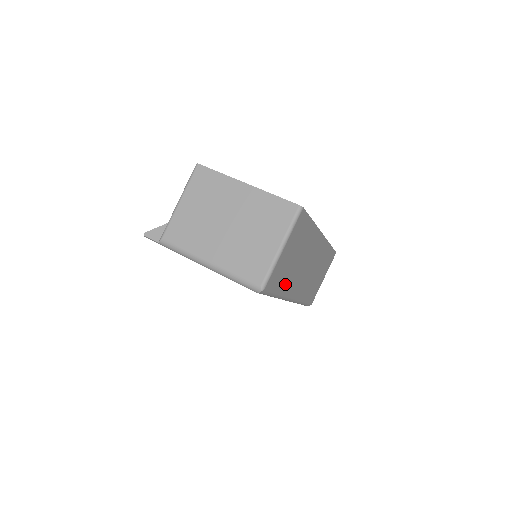
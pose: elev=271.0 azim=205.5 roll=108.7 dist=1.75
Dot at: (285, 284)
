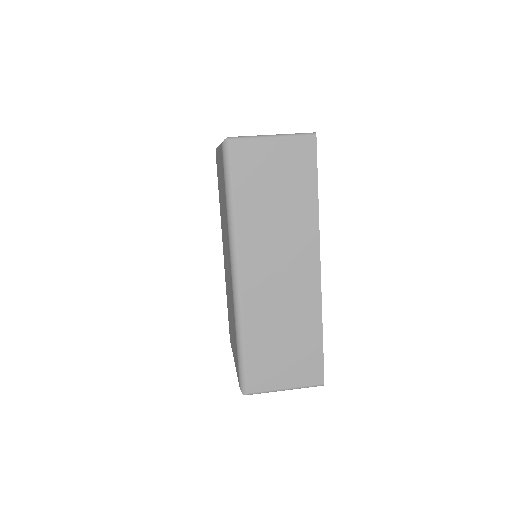
Dot at: (246, 207)
